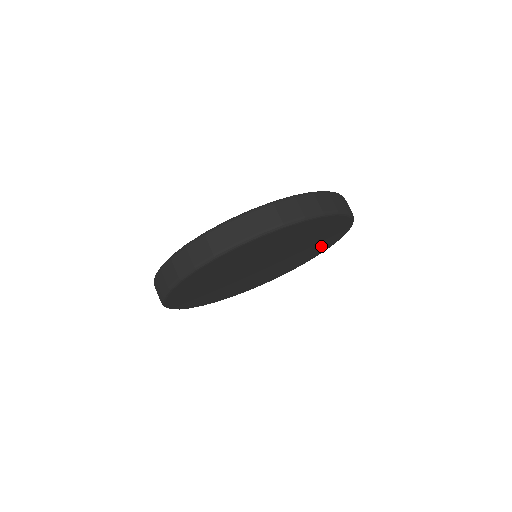
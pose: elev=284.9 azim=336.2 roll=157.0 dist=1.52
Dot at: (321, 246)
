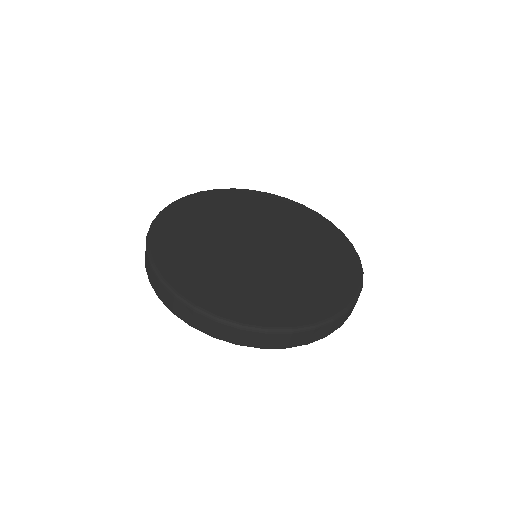
Dot at: occluded
